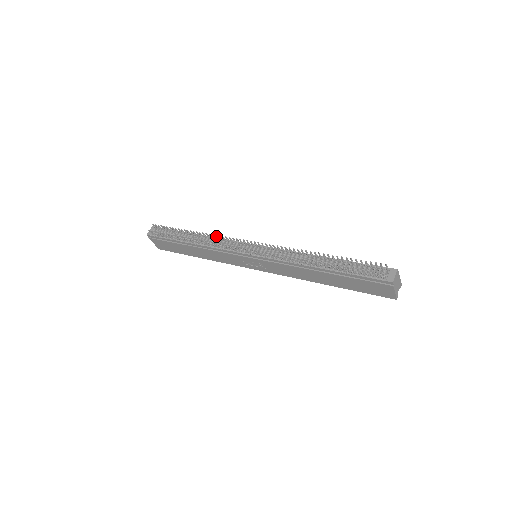
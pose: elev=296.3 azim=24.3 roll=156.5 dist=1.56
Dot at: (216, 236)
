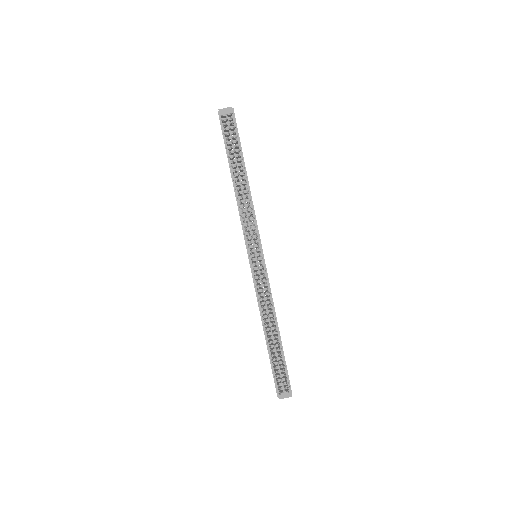
Dot at: (251, 211)
